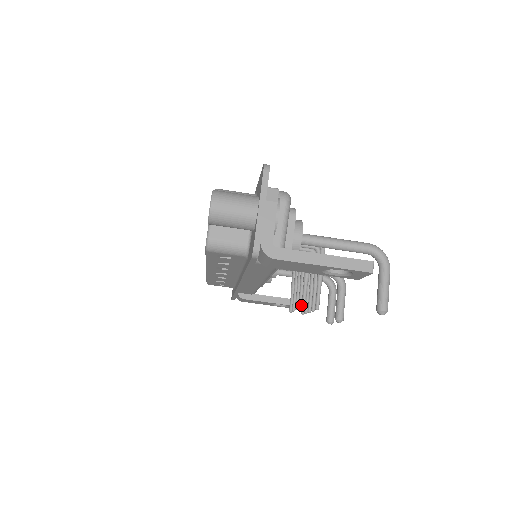
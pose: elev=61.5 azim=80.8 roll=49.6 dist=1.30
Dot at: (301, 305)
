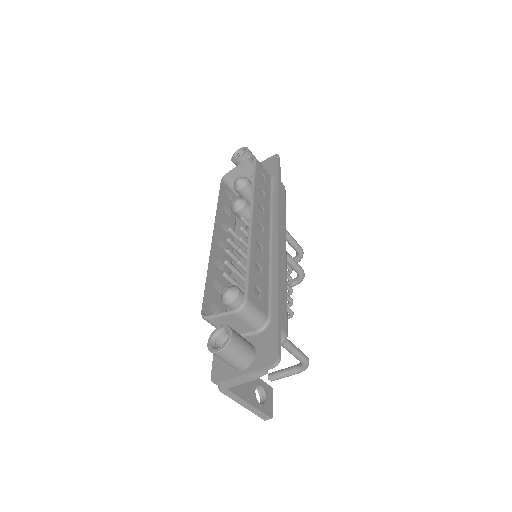
Dot at: occluded
